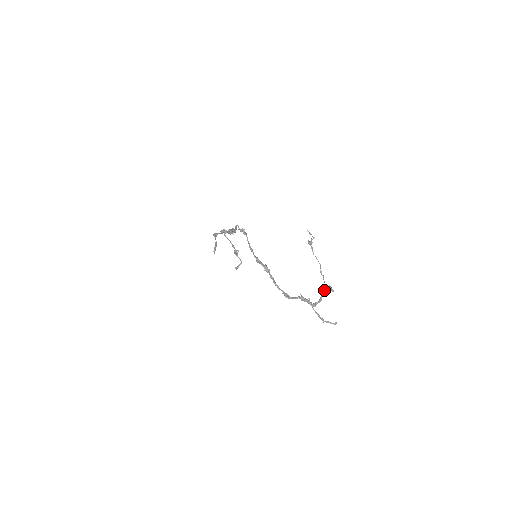
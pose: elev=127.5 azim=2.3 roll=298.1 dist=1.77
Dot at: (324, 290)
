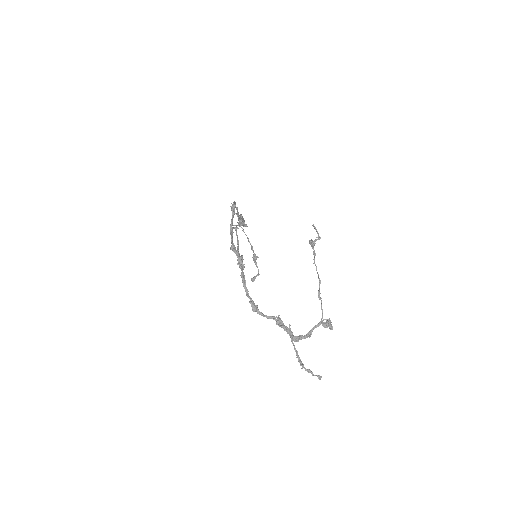
Dot at: (319, 323)
